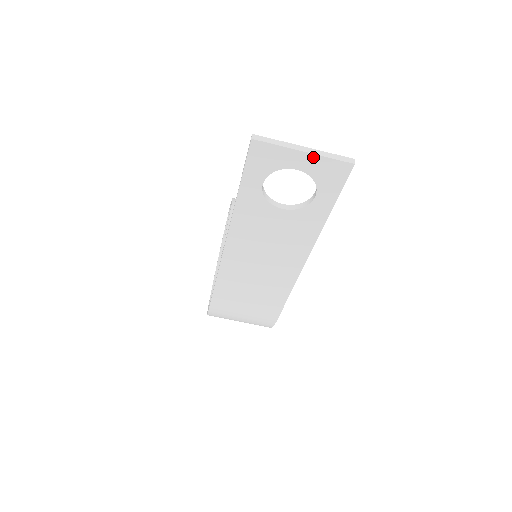
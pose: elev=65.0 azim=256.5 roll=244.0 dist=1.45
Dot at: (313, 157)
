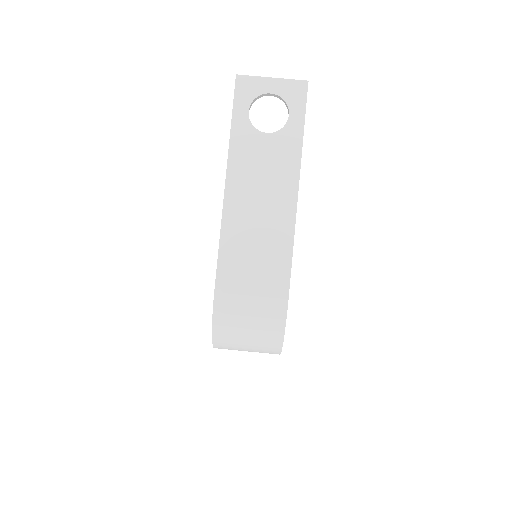
Dot at: (279, 81)
